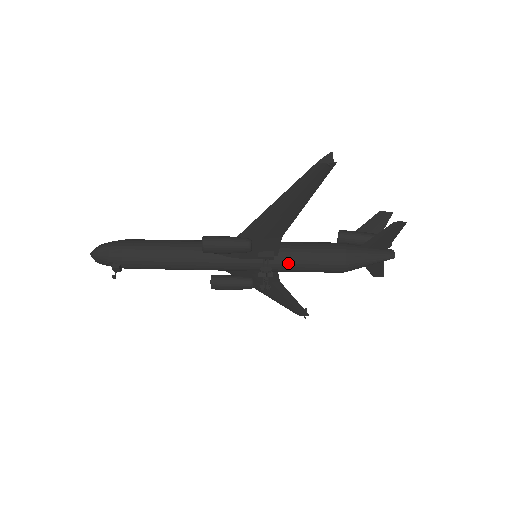
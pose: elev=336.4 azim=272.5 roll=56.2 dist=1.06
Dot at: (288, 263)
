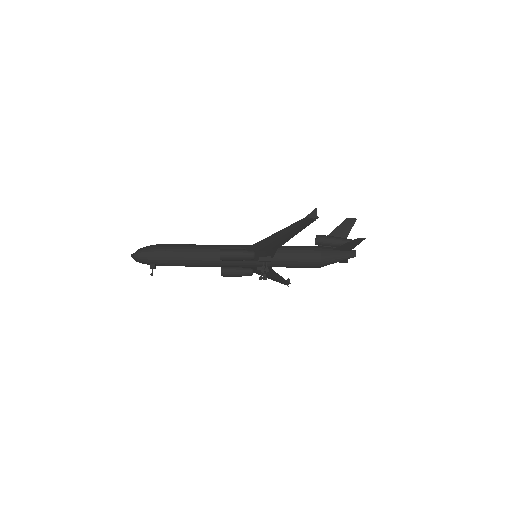
Dot at: (280, 263)
